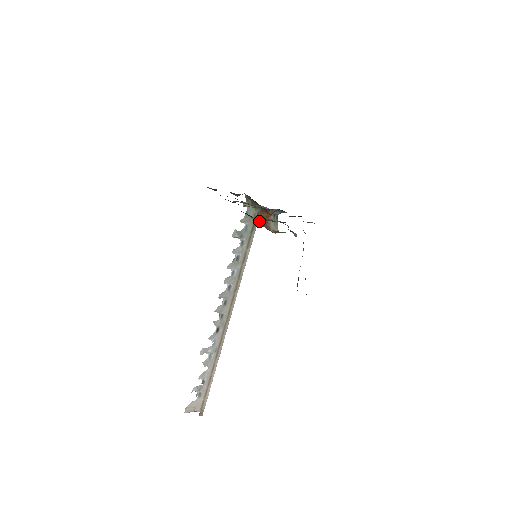
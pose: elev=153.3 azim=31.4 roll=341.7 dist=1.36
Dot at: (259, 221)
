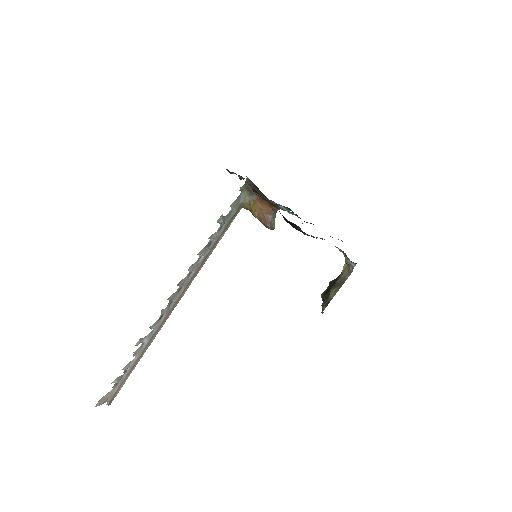
Dot at: (253, 211)
